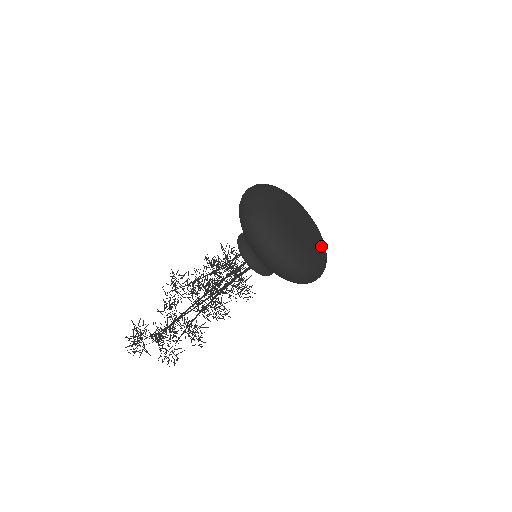
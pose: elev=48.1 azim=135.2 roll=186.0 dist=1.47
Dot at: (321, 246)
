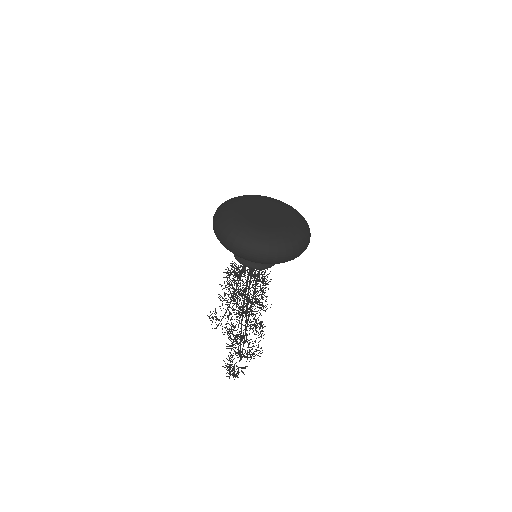
Dot at: (289, 209)
